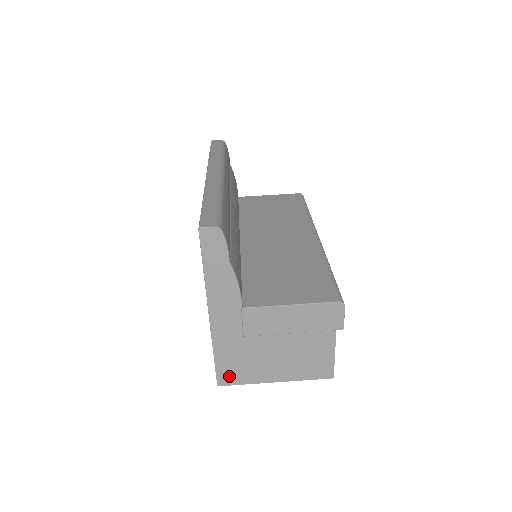
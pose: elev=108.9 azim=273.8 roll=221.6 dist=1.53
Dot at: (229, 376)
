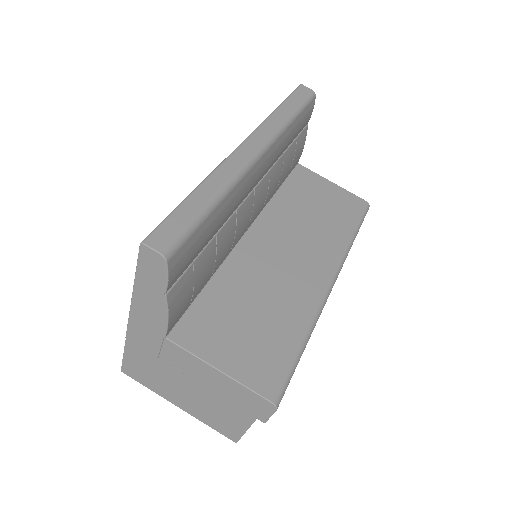
Dot at: (134, 372)
